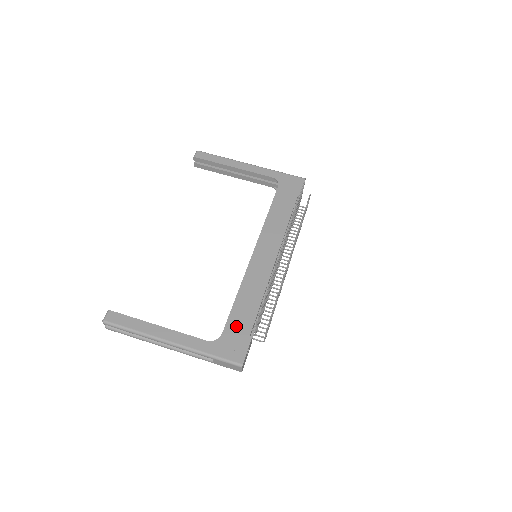
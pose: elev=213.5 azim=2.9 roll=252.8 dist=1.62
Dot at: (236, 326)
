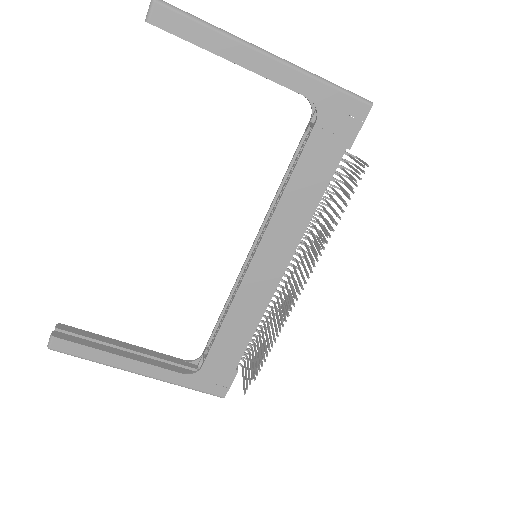
Dot at: (219, 359)
